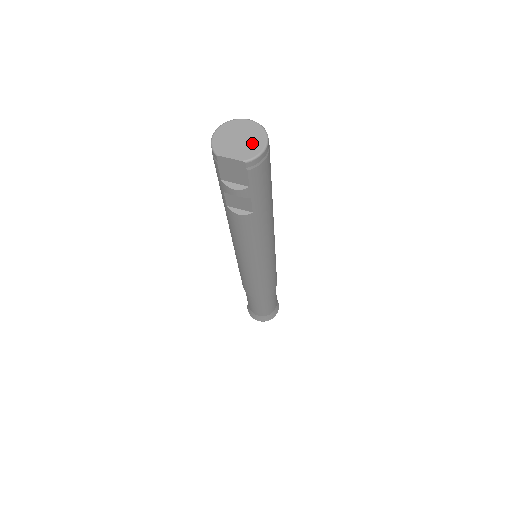
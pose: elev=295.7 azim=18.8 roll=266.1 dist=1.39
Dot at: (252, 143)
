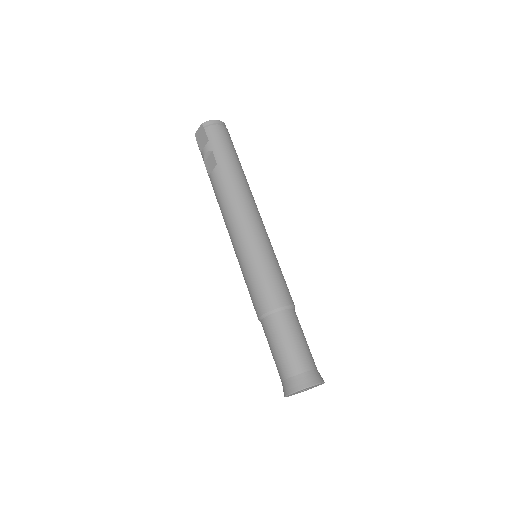
Dot at: occluded
